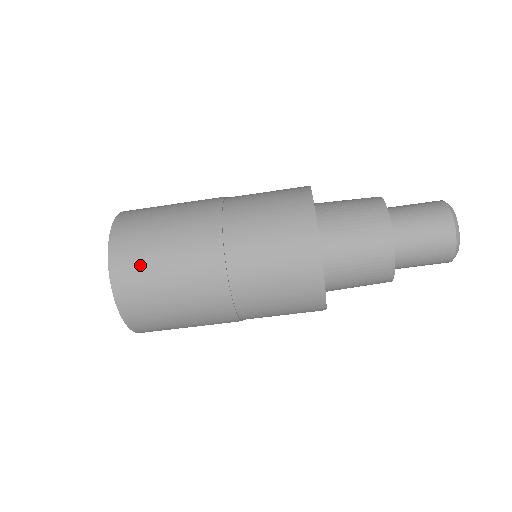
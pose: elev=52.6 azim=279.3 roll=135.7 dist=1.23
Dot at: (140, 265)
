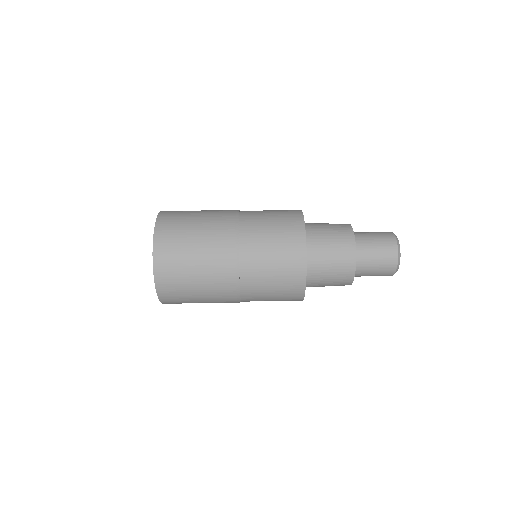
Dot at: (177, 252)
